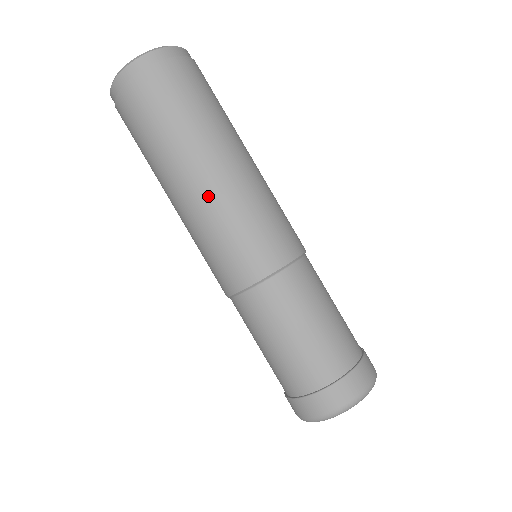
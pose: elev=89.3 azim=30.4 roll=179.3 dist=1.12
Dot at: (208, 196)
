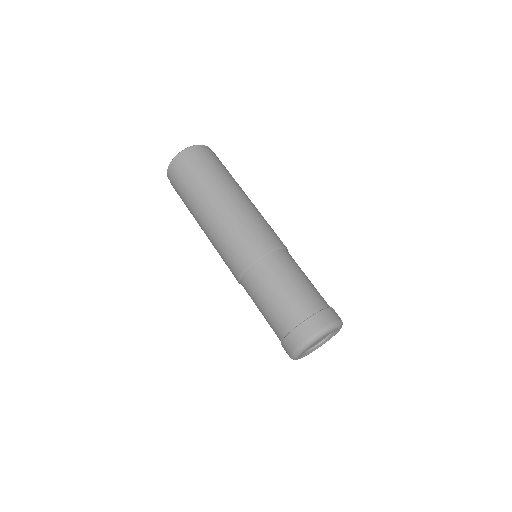
Dot at: (210, 230)
